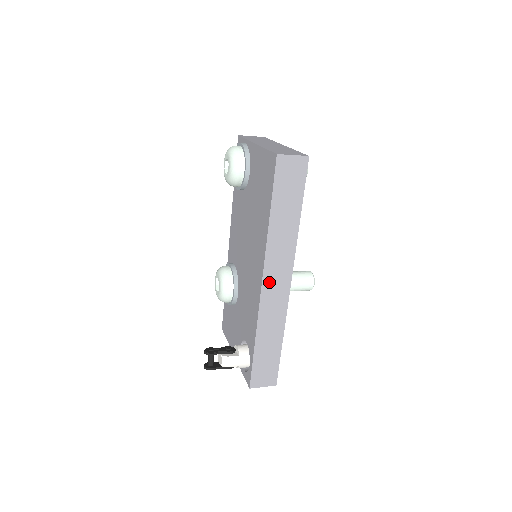
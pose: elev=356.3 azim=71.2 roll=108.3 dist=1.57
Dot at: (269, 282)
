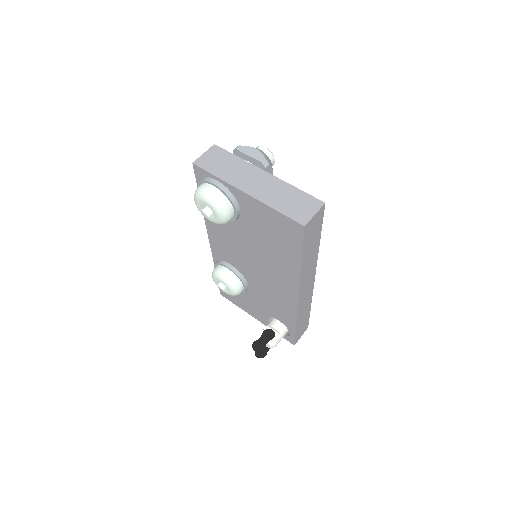
Dot at: (302, 293)
